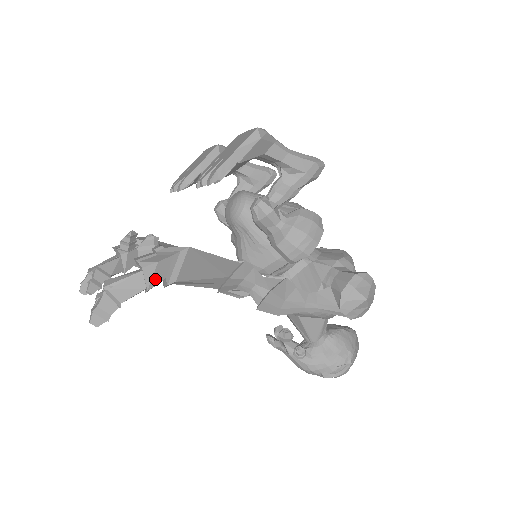
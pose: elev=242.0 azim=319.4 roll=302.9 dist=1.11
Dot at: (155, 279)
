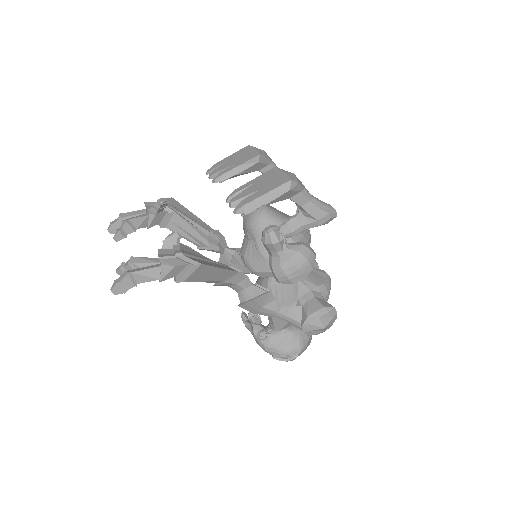
Dot at: (168, 276)
